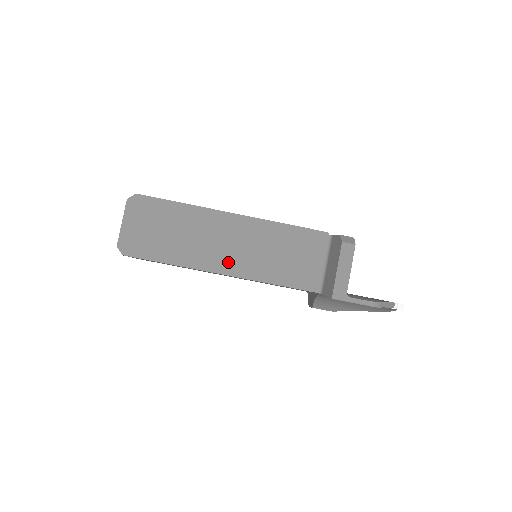
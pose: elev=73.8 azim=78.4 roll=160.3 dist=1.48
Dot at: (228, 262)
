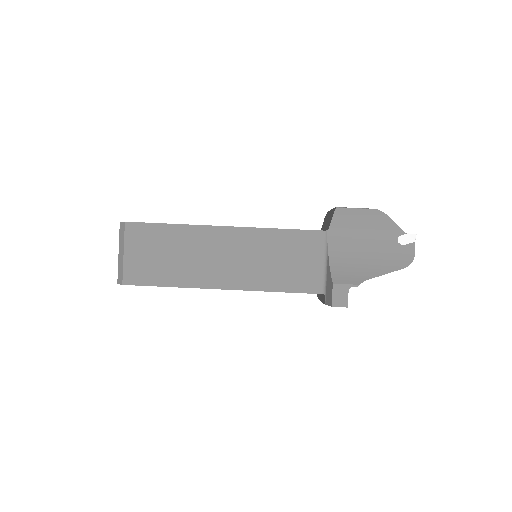
Dot at: occluded
